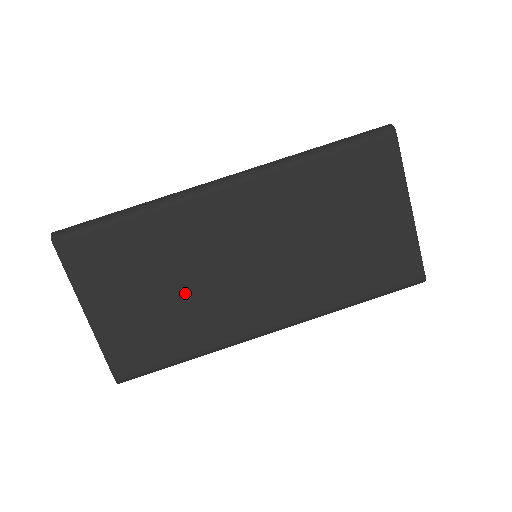
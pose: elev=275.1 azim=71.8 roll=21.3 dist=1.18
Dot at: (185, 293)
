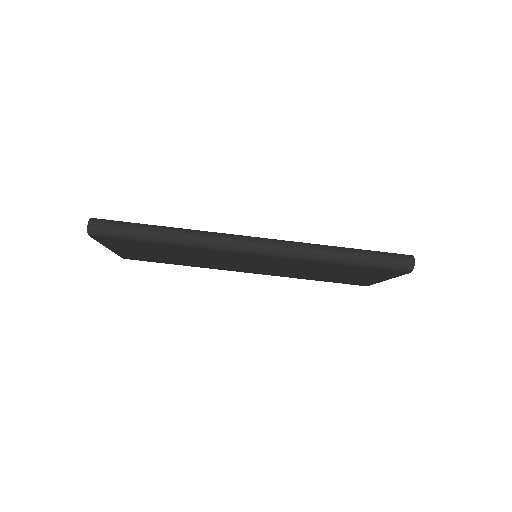
Dot at: (191, 259)
